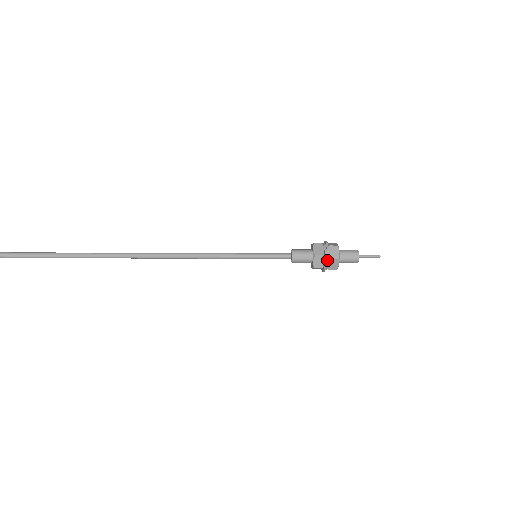
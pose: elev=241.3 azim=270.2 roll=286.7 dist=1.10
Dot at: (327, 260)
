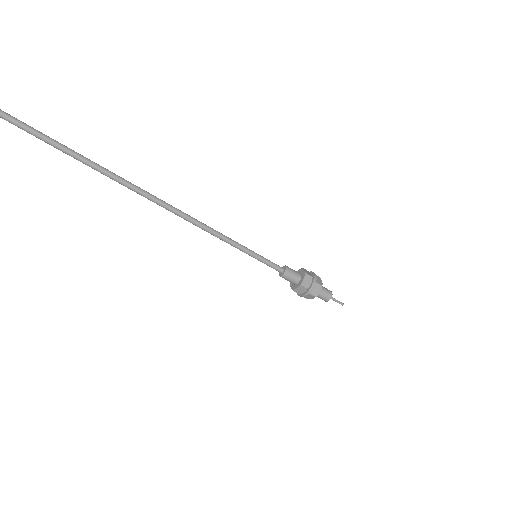
Dot at: (315, 282)
